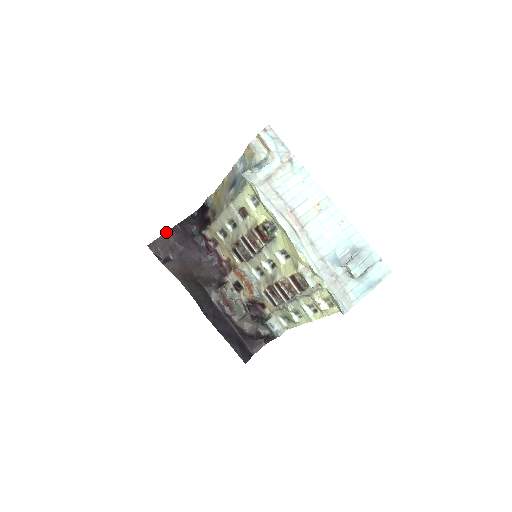
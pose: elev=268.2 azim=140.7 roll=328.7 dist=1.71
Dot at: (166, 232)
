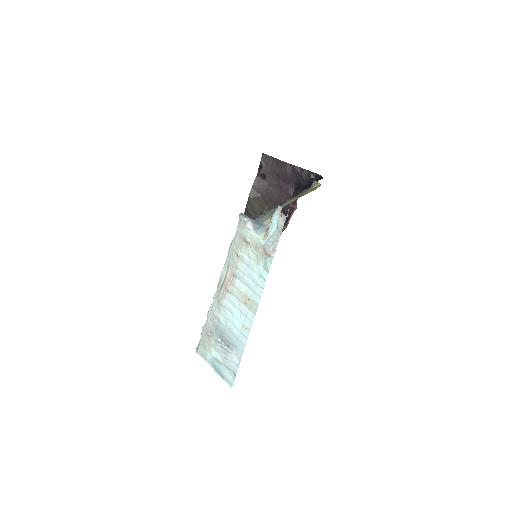
Dot at: (283, 161)
